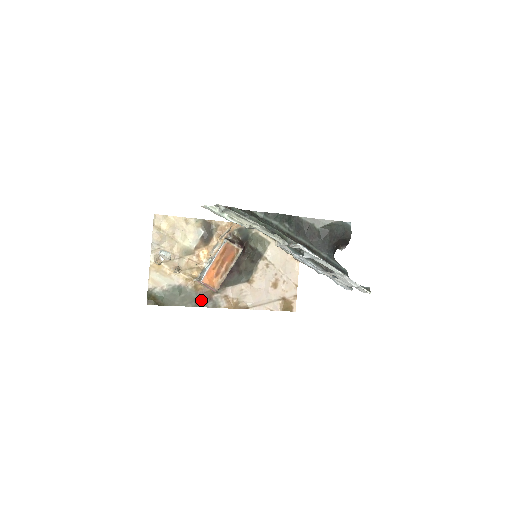
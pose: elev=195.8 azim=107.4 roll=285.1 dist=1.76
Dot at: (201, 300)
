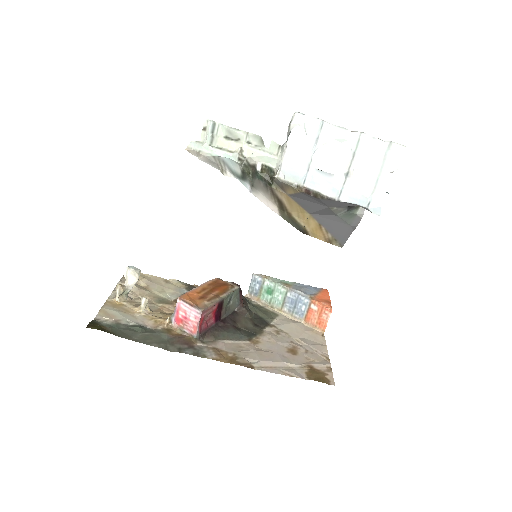
Dot at: (175, 345)
